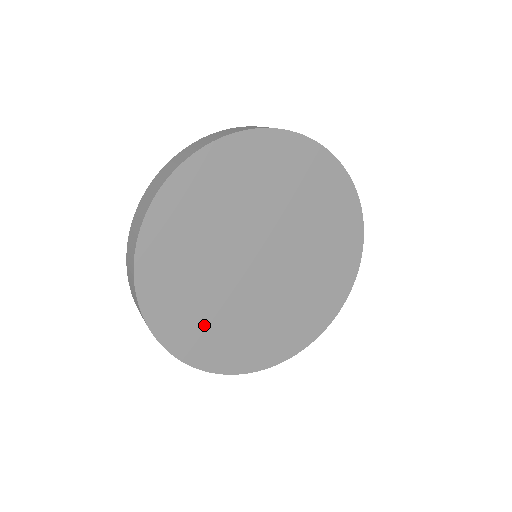
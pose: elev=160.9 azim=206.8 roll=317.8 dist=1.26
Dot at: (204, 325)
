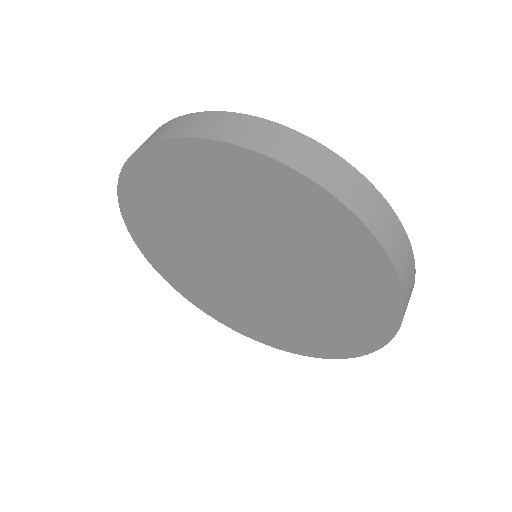
Dot at: (193, 281)
